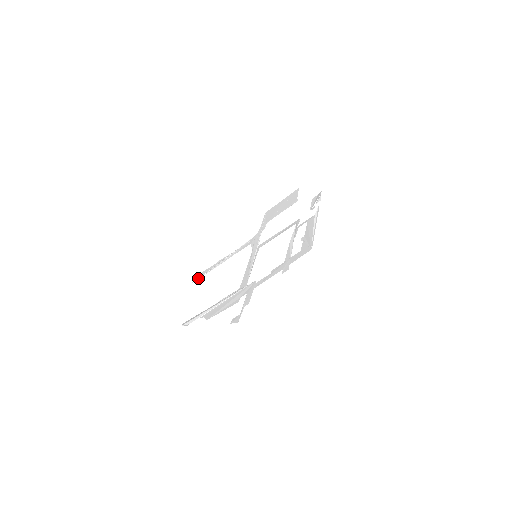
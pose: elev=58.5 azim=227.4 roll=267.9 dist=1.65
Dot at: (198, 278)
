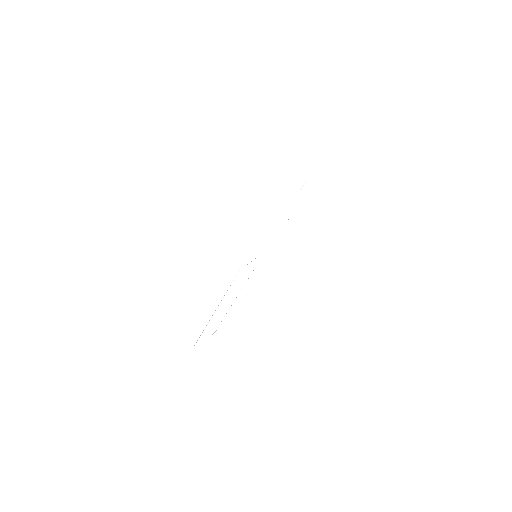
Dot at: (217, 327)
